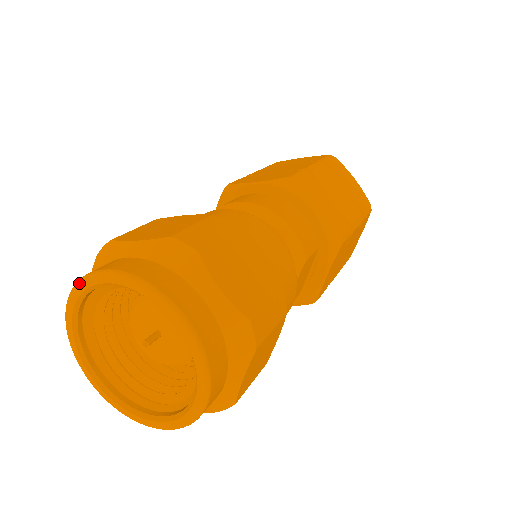
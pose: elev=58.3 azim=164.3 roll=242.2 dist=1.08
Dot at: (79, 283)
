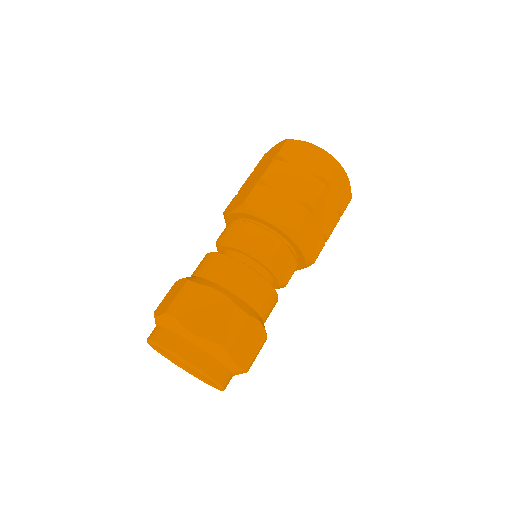
Dot at: occluded
